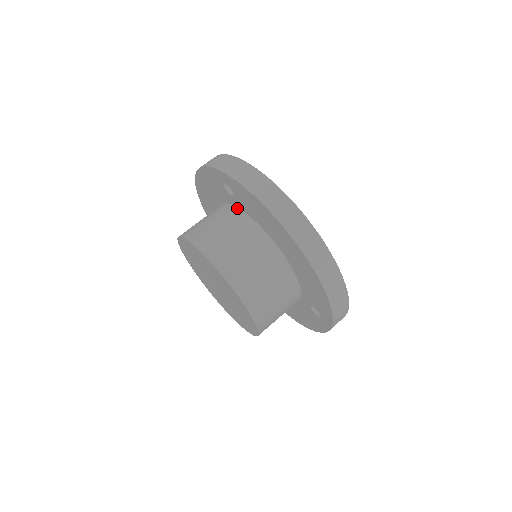
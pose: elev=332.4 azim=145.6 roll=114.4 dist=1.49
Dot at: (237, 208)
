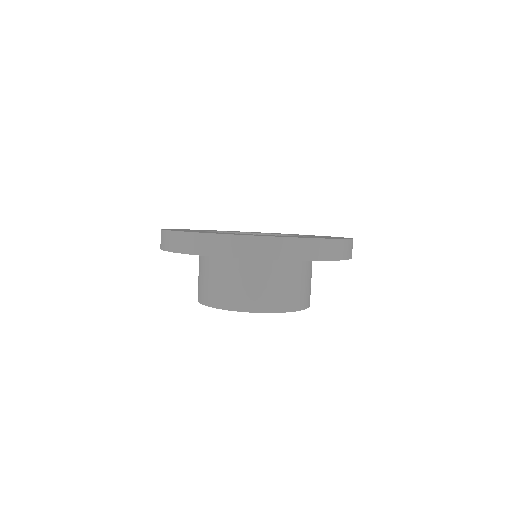
Dot at: occluded
